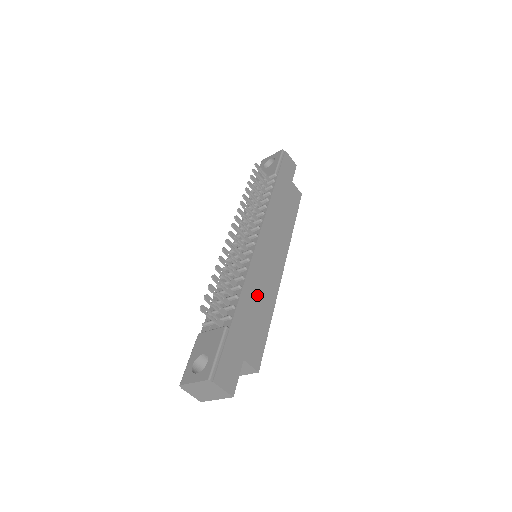
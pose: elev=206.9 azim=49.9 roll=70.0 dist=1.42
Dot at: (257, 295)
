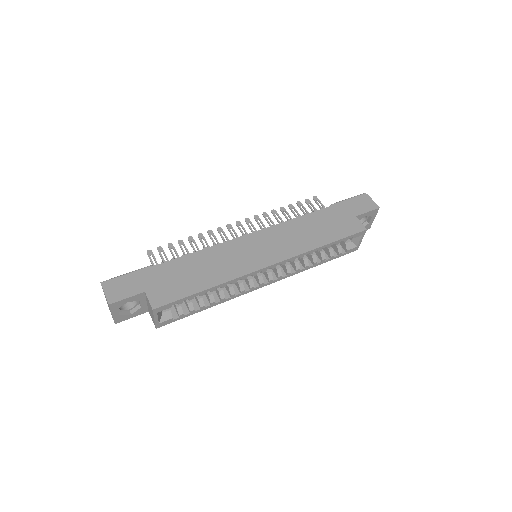
Dot at: (208, 265)
